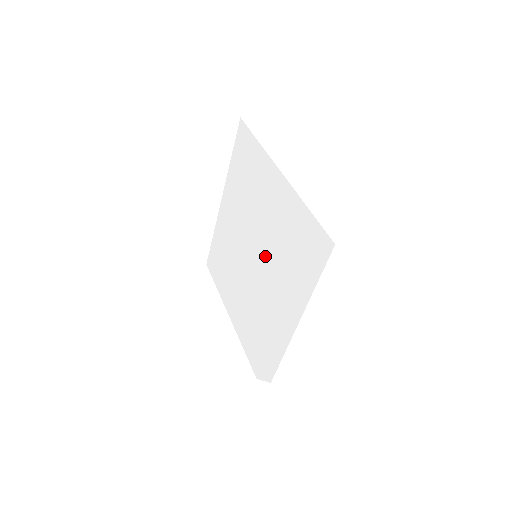
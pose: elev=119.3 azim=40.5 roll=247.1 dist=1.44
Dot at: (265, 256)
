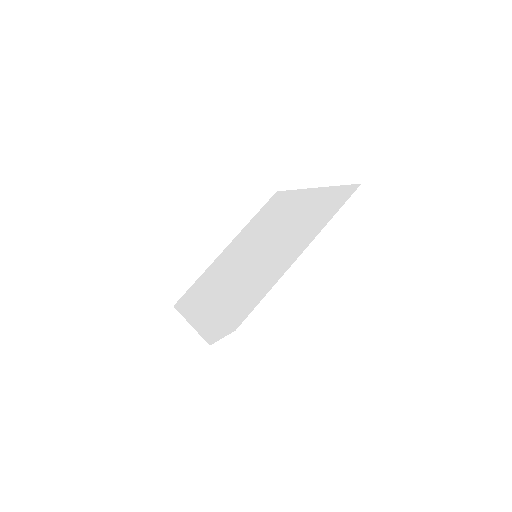
Dot at: (272, 242)
